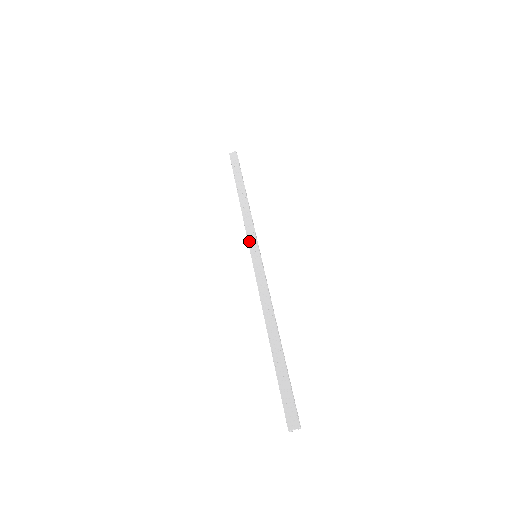
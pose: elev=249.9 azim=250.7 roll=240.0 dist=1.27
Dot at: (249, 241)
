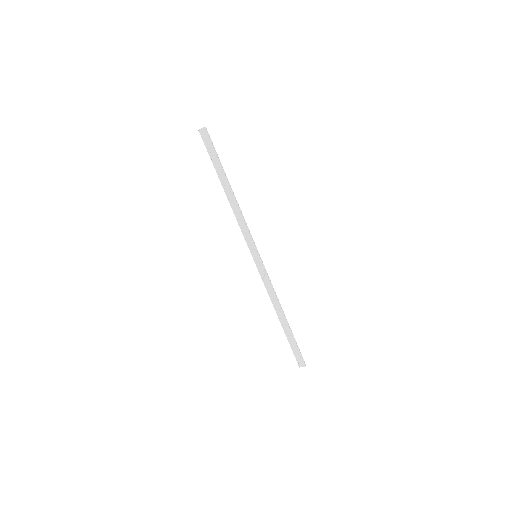
Dot at: (248, 243)
